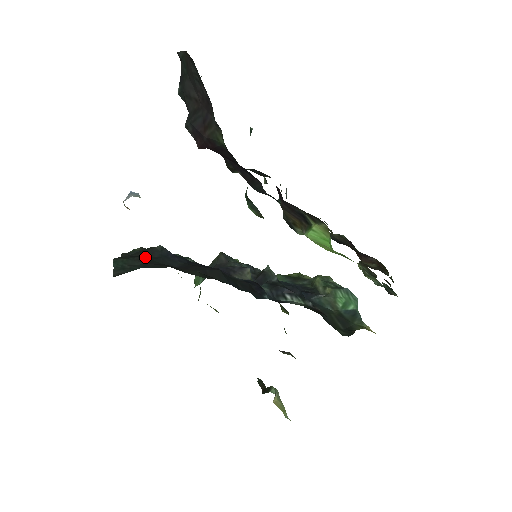
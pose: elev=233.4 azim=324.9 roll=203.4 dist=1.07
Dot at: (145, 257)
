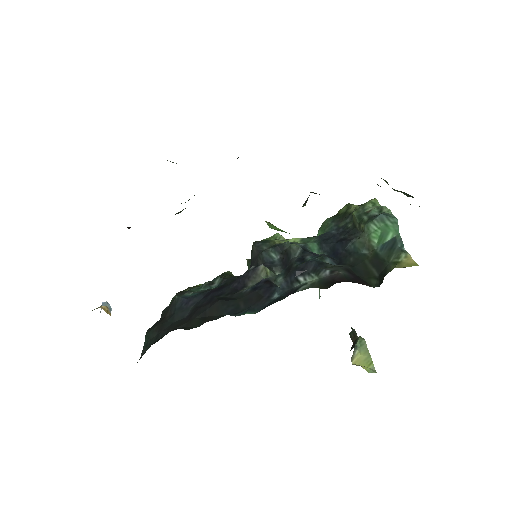
Dot at: (165, 319)
